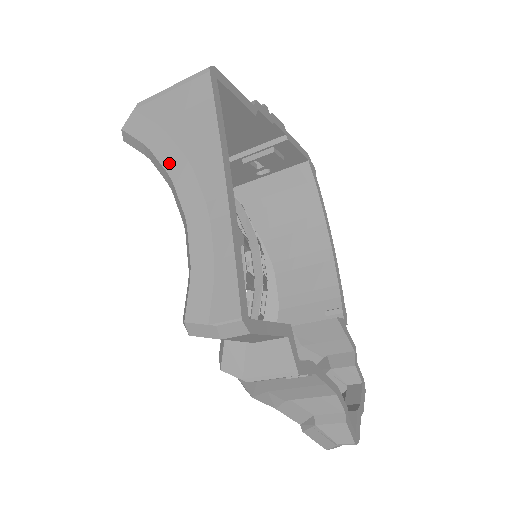
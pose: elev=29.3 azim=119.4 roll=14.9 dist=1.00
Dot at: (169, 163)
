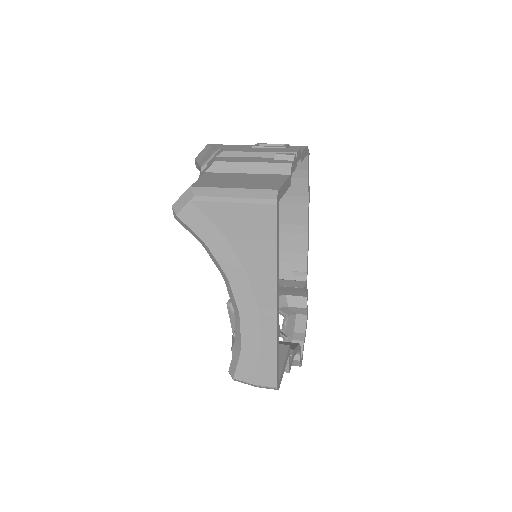
Dot at: (227, 266)
